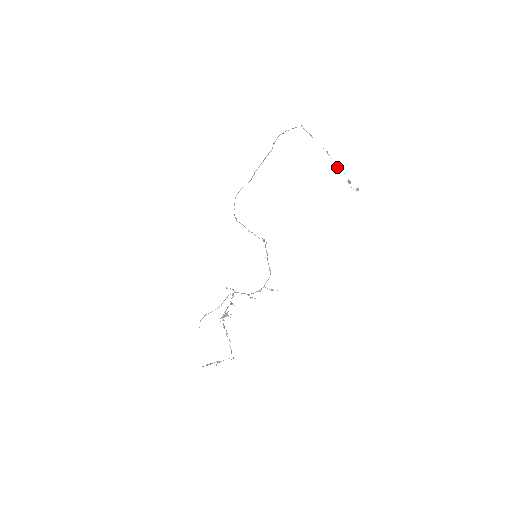
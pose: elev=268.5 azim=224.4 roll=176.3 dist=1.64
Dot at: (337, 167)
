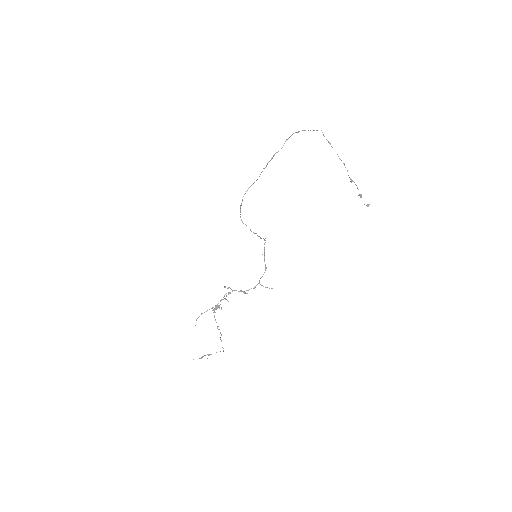
Dot at: (352, 181)
